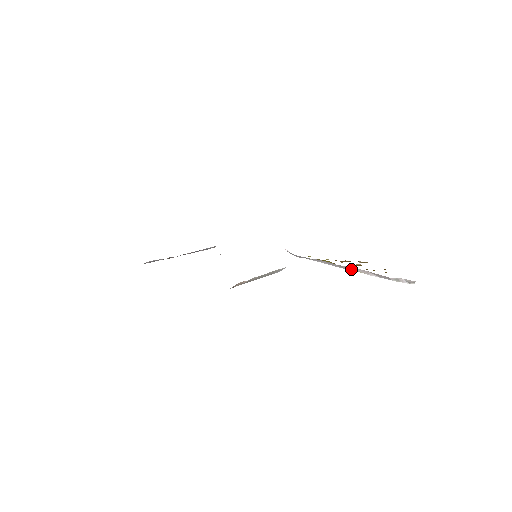
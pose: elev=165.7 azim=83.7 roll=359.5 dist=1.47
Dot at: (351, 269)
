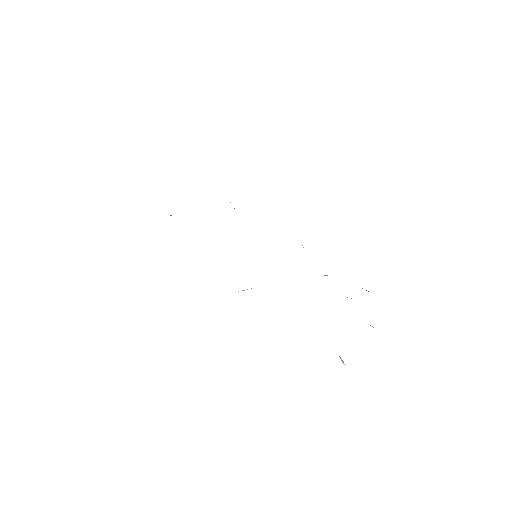
Dot at: occluded
